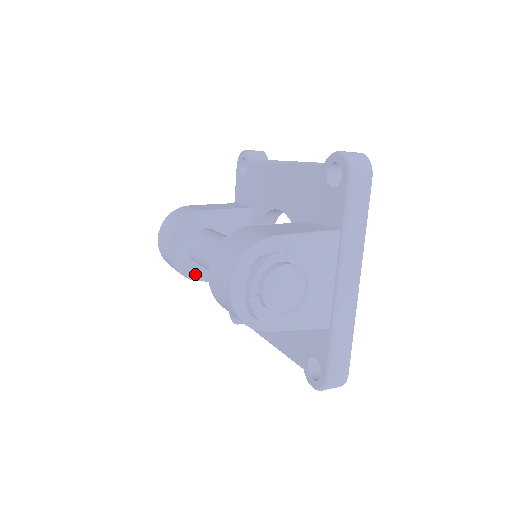
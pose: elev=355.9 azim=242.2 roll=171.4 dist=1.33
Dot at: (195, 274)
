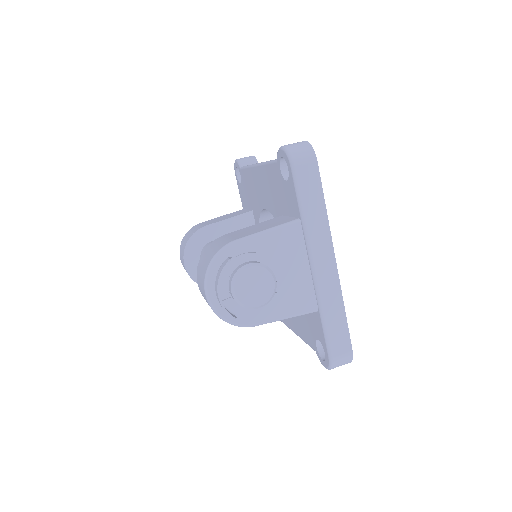
Dot at: occluded
